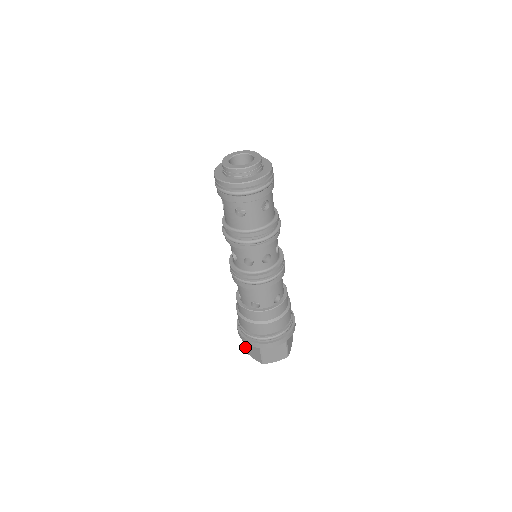
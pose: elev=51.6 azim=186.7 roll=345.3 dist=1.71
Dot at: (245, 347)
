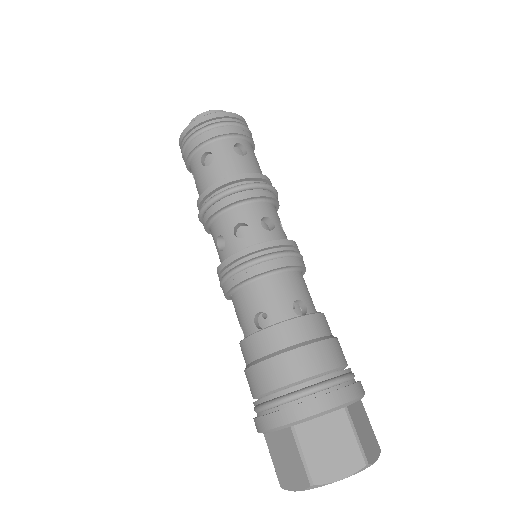
Dot at: (311, 464)
